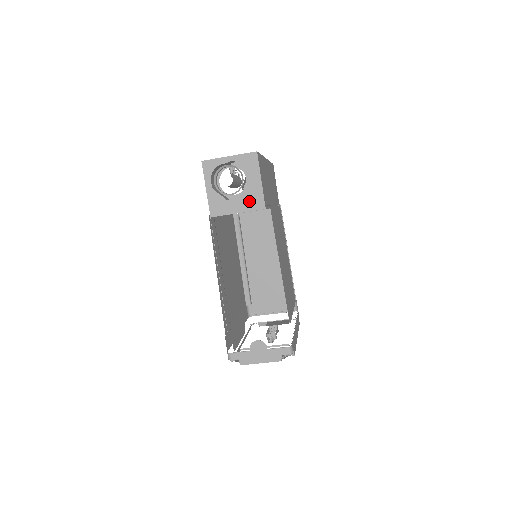
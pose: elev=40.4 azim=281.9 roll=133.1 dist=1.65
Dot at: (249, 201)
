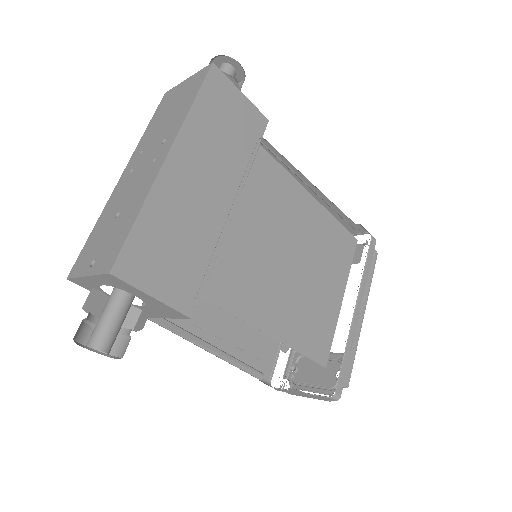
Dot at: (164, 312)
